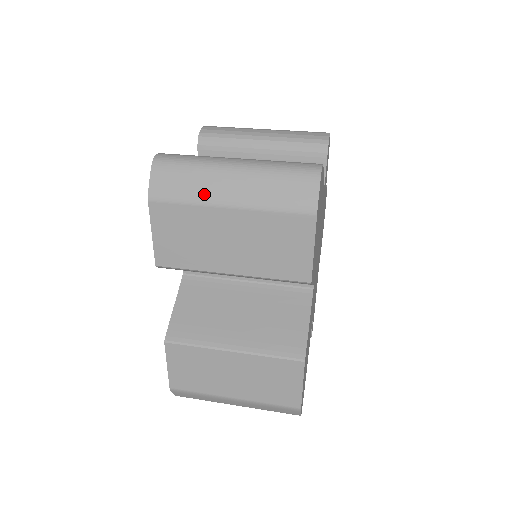
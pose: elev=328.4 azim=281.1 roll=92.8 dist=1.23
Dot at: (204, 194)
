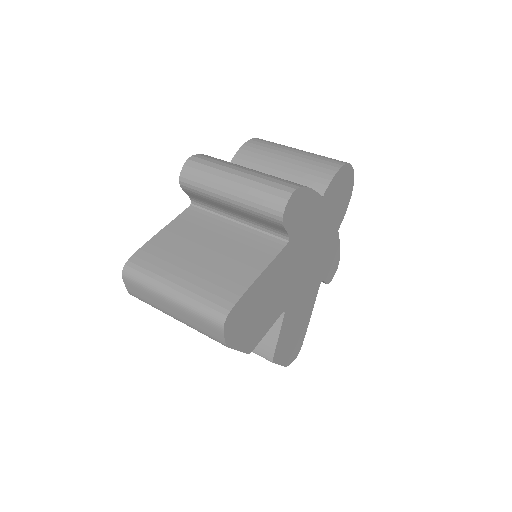
Dot at: (158, 306)
